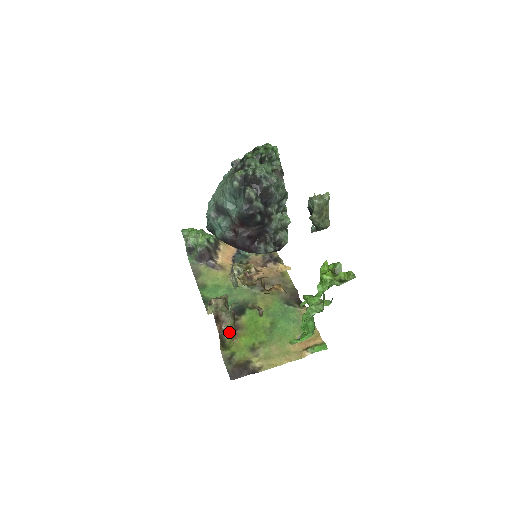
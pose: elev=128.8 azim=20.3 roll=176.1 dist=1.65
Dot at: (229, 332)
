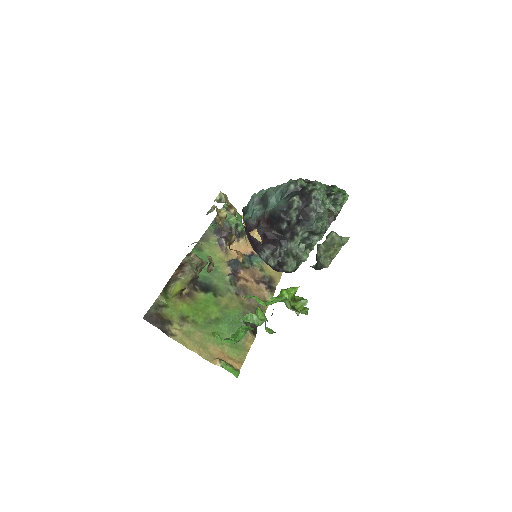
Dot at: (179, 284)
